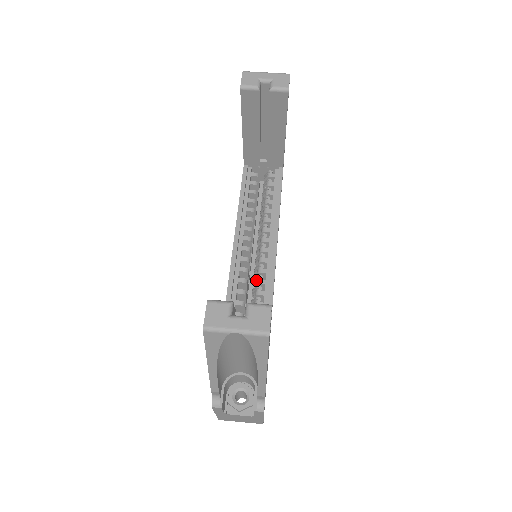
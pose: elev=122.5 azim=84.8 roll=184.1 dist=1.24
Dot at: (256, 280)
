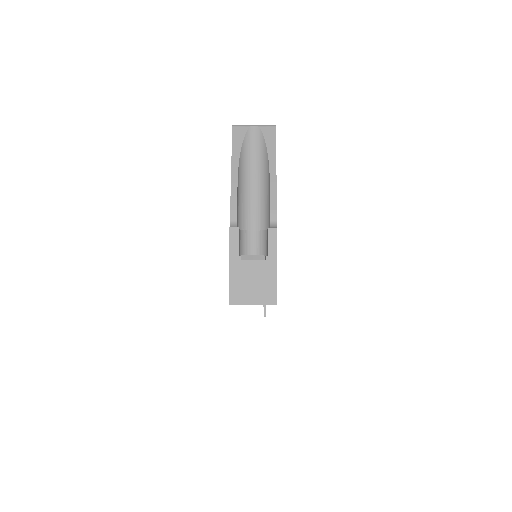
Dot at: occluded
